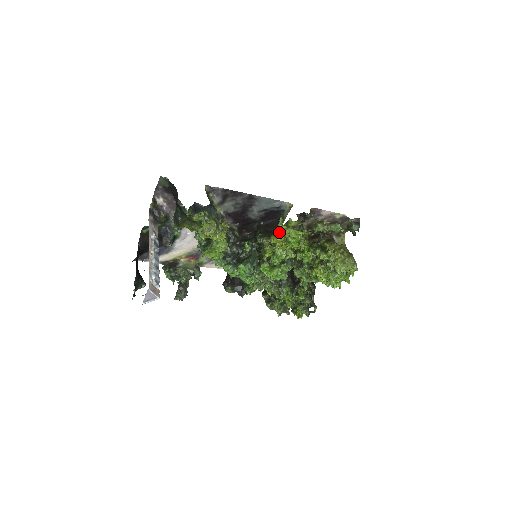
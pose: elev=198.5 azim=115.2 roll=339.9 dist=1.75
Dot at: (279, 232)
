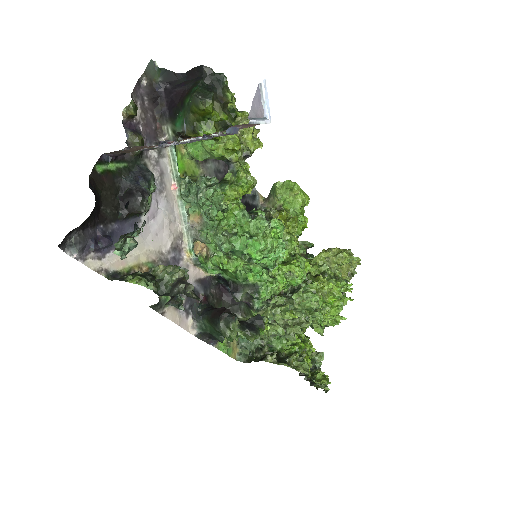
Dot at: (276, 210)
